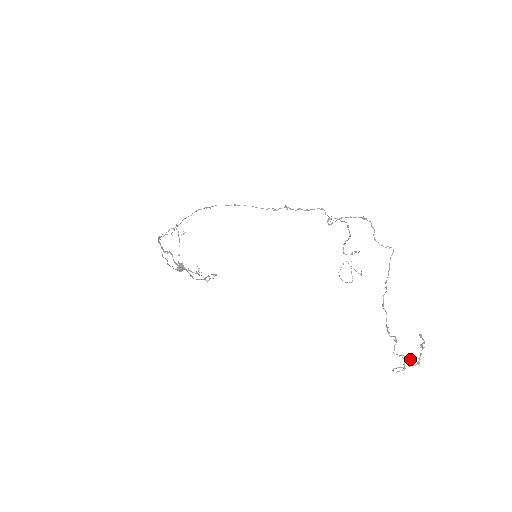
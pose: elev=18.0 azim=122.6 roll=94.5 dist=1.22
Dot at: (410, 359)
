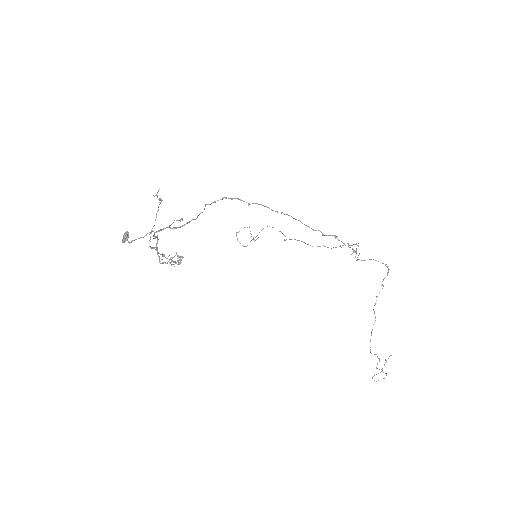
Dot at: occluded
